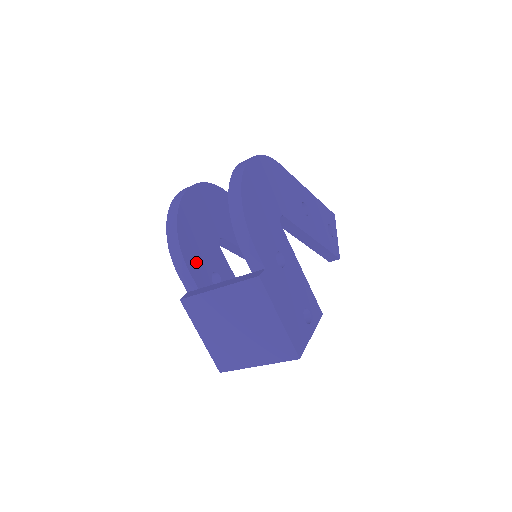
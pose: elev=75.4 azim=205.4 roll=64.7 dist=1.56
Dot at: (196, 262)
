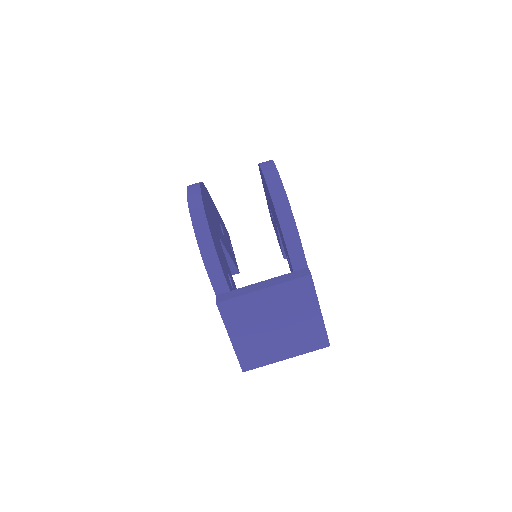
Dot at: (222, 264)
